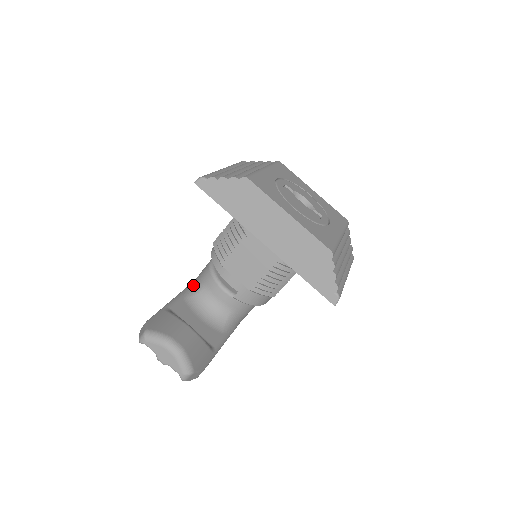
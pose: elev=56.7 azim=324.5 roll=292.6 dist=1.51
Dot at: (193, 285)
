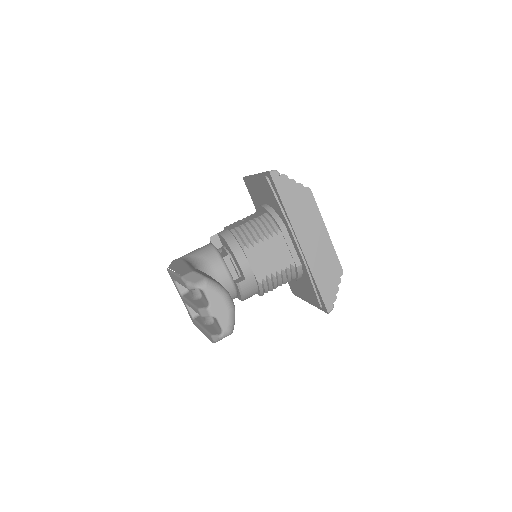
Dot at: (192, 260)
